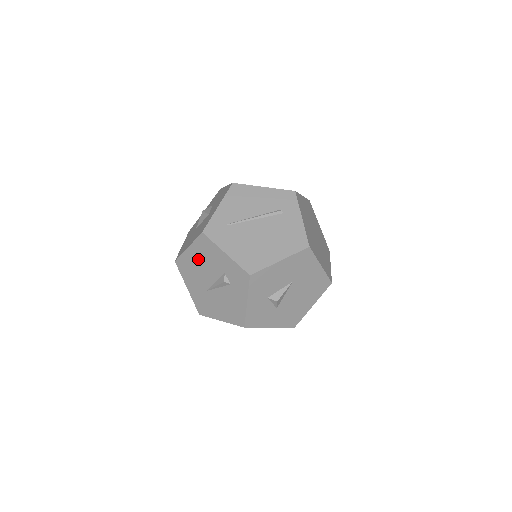
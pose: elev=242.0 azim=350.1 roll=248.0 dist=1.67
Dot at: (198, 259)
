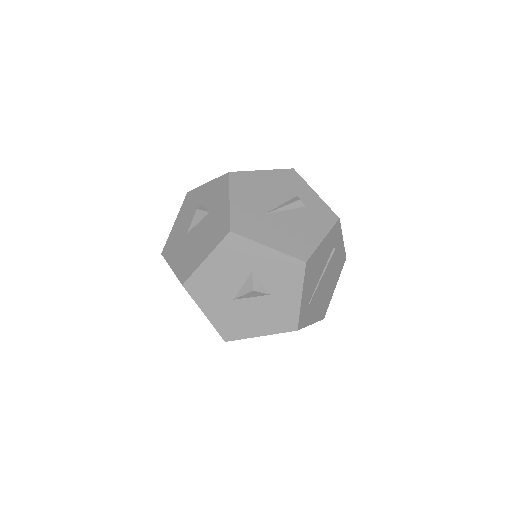
Dot at: occluded
